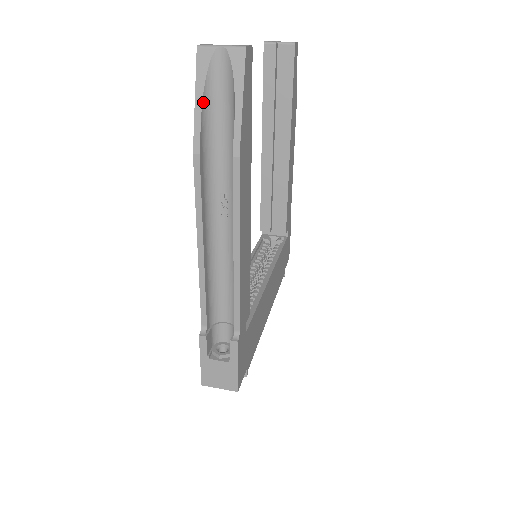
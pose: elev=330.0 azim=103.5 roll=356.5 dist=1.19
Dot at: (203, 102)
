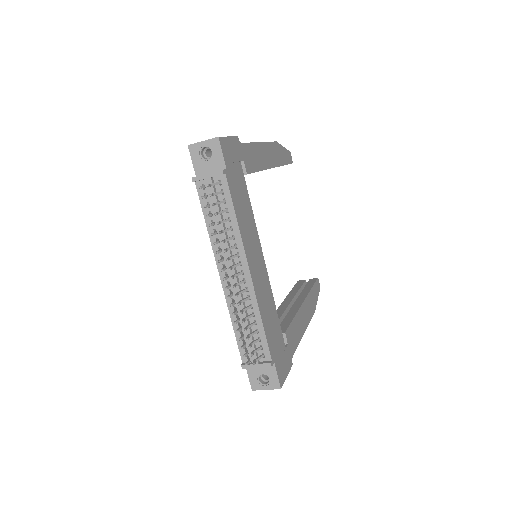
Dot at: occluded
